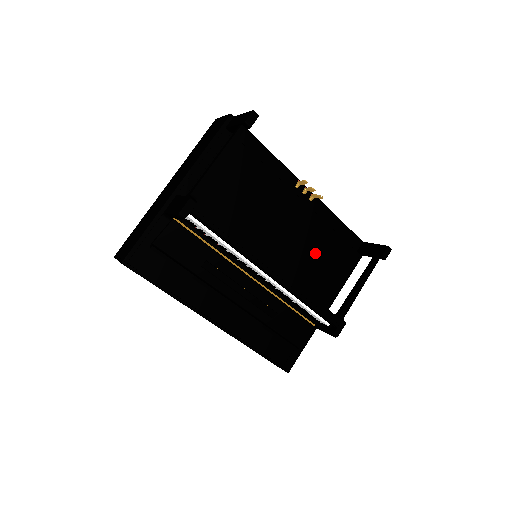
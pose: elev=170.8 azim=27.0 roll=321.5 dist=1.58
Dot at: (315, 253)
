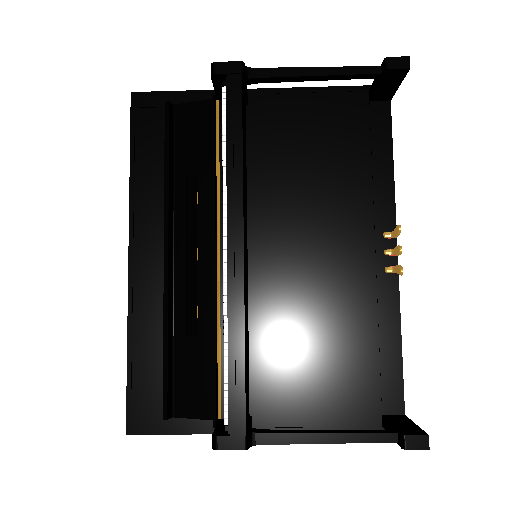
Dot at: (324, 339)
